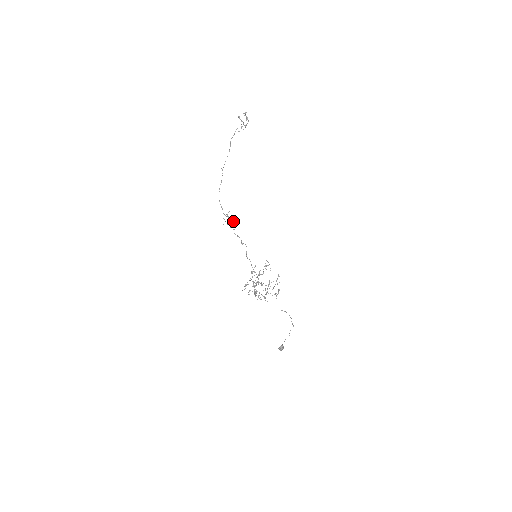
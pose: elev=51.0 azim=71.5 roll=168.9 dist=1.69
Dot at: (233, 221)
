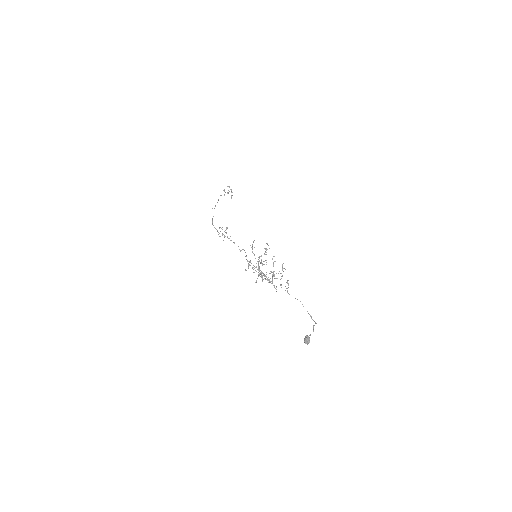
Dot at: (227, 228)
